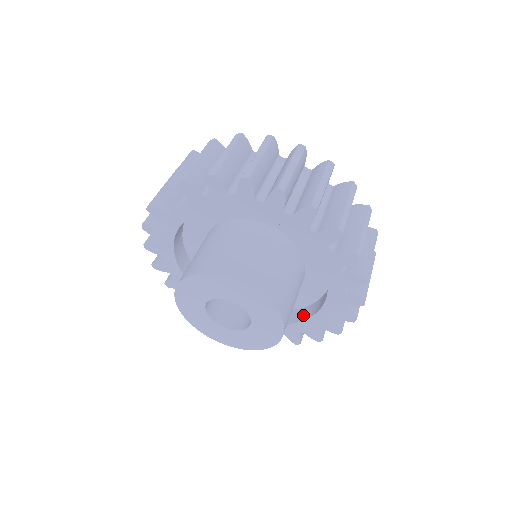
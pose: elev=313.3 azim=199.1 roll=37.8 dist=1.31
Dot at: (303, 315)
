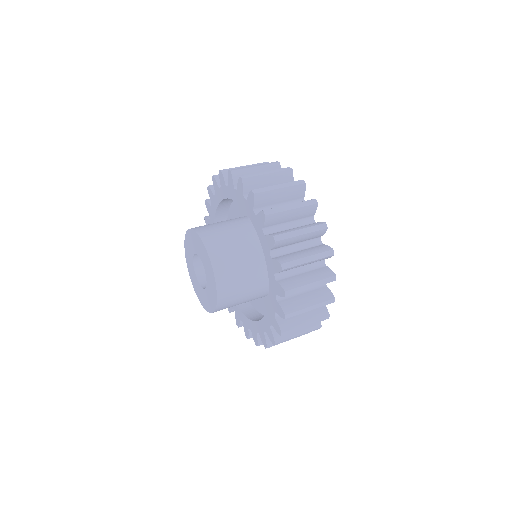
Dot at: occluded
